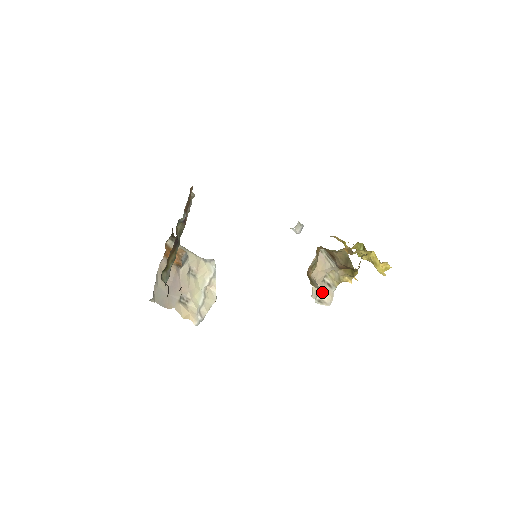
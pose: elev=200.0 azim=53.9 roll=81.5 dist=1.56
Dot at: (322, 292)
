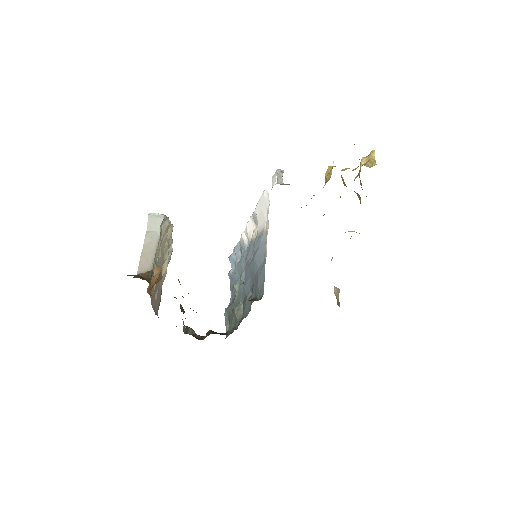
Dot at: occluded
